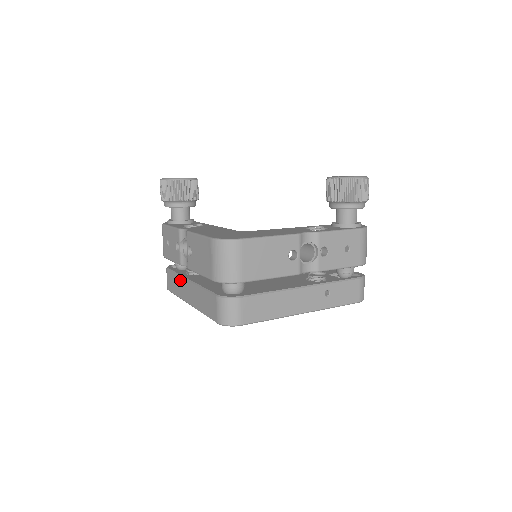
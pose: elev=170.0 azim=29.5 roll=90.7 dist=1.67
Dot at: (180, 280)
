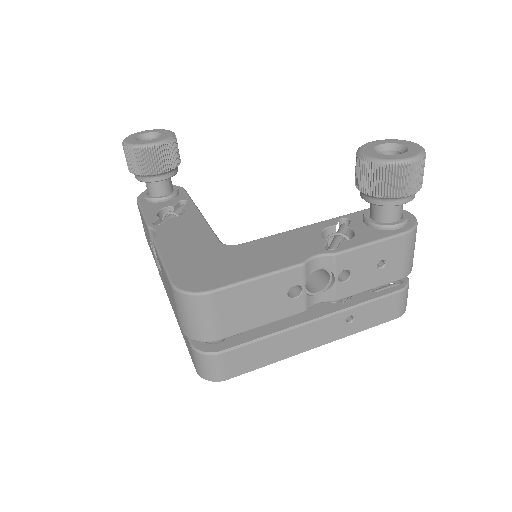
Dot at: occluded
